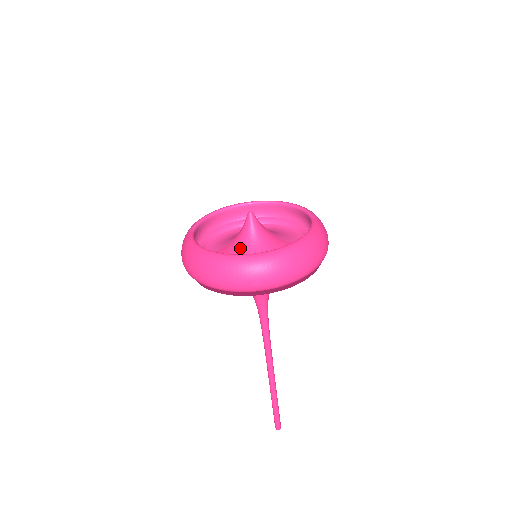
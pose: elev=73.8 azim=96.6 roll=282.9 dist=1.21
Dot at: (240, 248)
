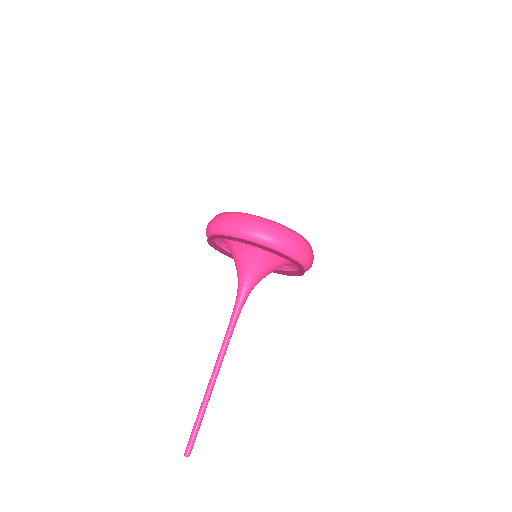
Dot at: occluded
